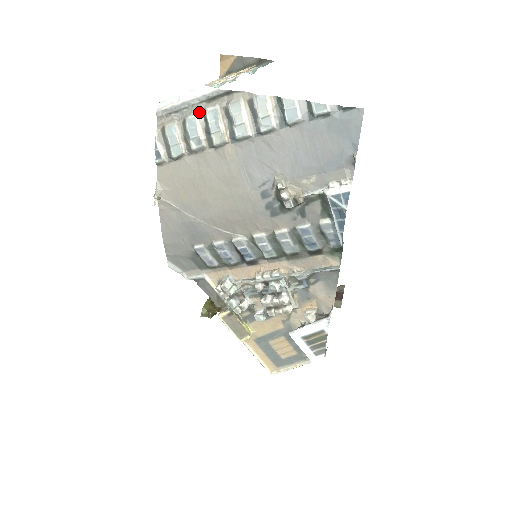
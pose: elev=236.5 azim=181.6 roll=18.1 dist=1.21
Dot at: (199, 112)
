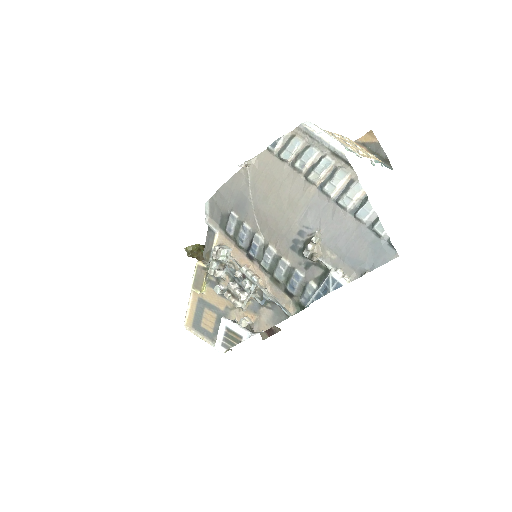
Dot at: (321, 152)
